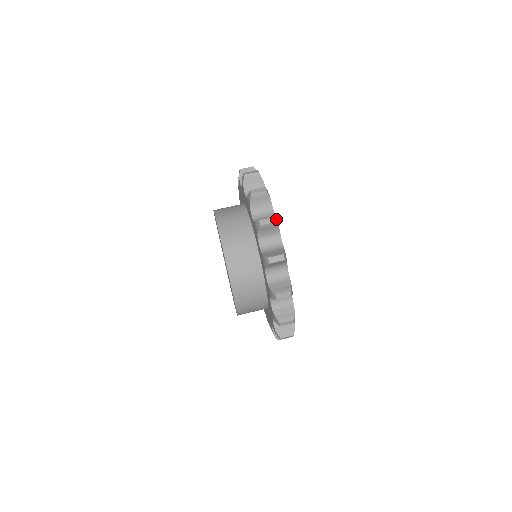
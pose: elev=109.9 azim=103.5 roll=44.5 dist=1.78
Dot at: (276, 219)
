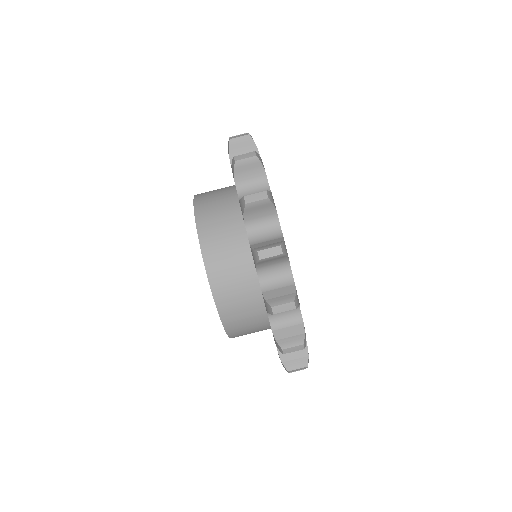
Dot at: (259, 157)
